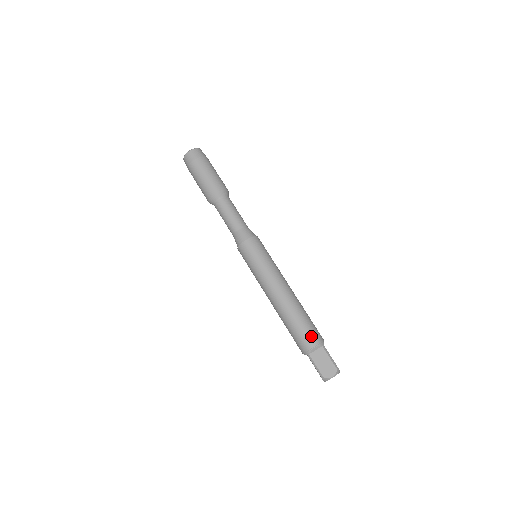
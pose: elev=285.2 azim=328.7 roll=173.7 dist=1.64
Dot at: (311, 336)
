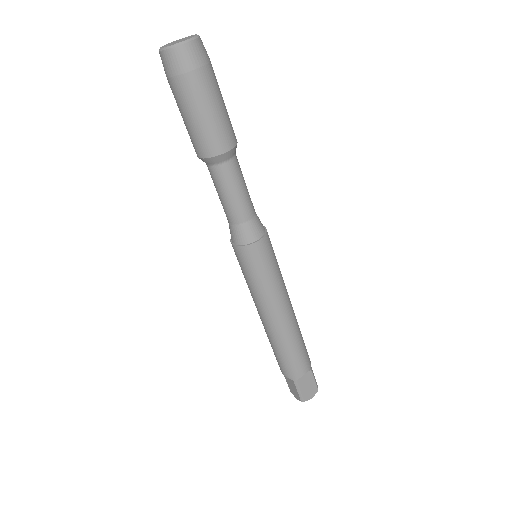
Dot at: (305, 362)
